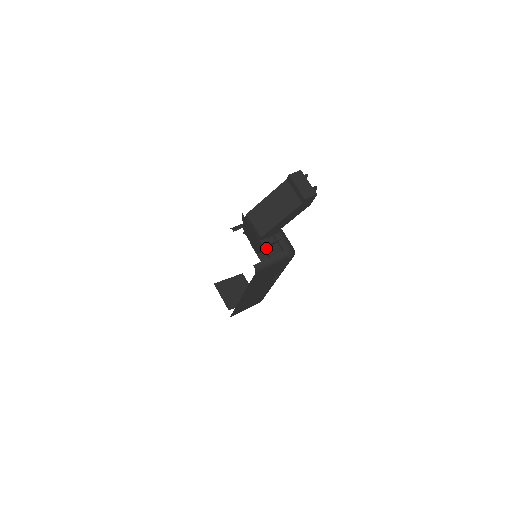
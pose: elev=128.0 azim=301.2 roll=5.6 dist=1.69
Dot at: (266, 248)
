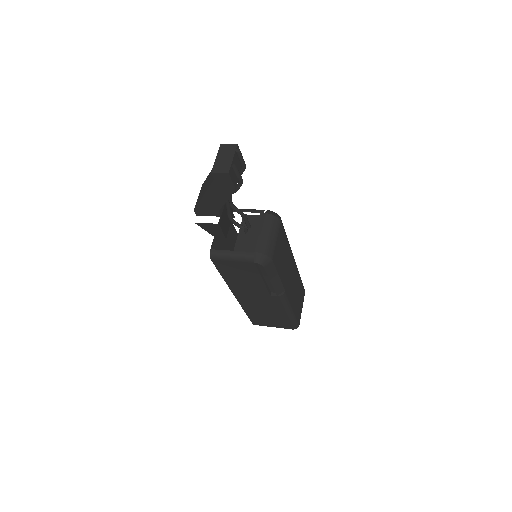
Dot at: (219, 233)
